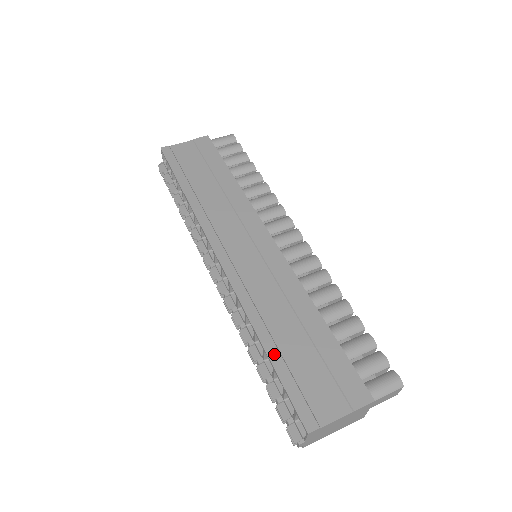
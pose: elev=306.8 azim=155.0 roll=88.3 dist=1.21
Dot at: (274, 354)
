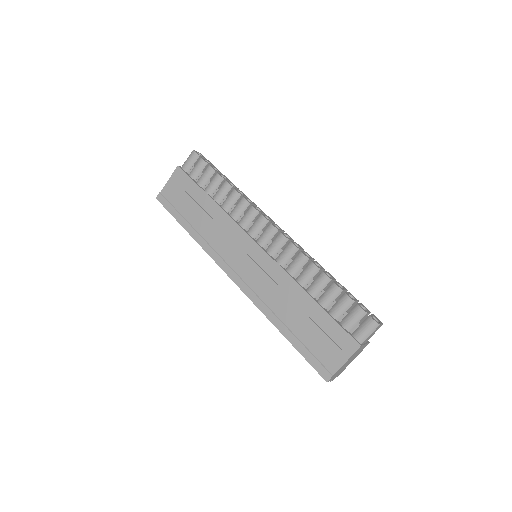
Dot at: (290, 337)
